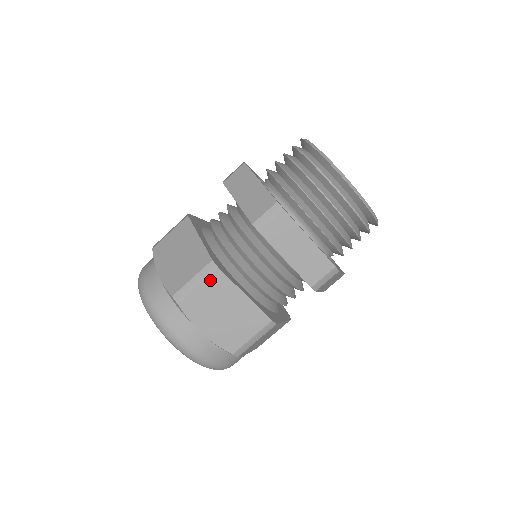
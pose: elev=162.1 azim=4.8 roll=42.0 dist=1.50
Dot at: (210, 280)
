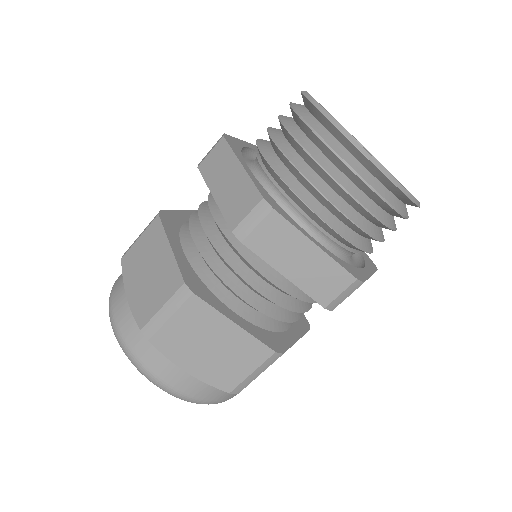
Dot at: (272, 363)
